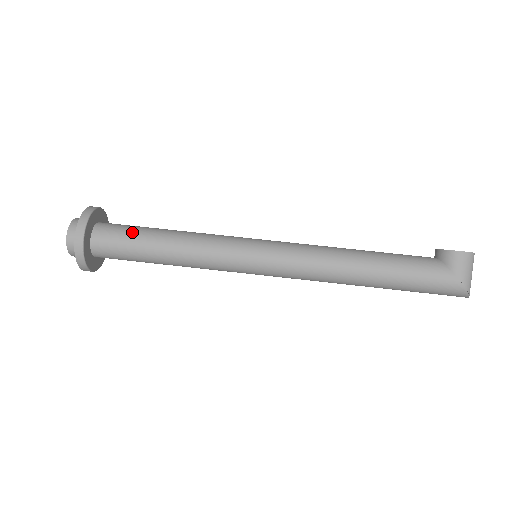
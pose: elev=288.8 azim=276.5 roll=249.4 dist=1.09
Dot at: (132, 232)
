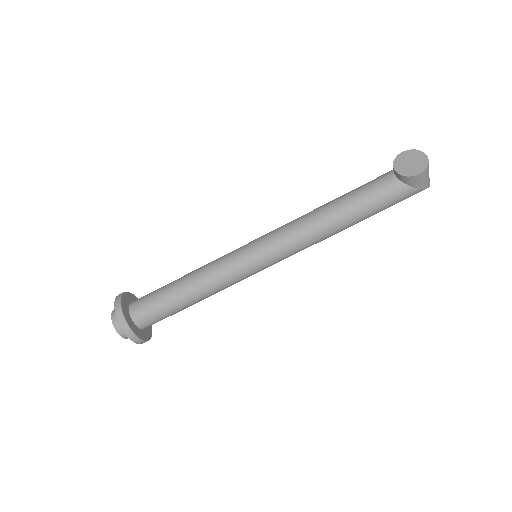
Dot at: (162, 308)
